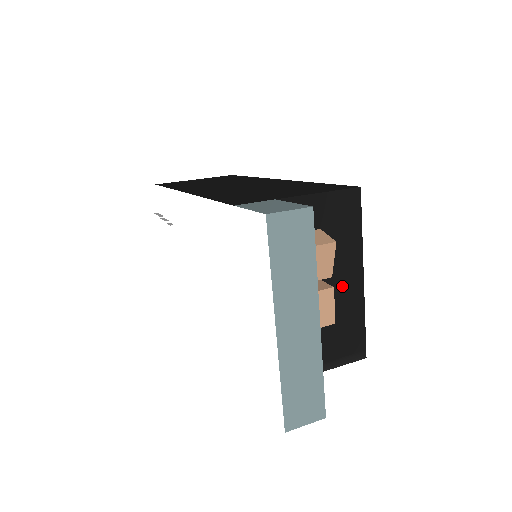
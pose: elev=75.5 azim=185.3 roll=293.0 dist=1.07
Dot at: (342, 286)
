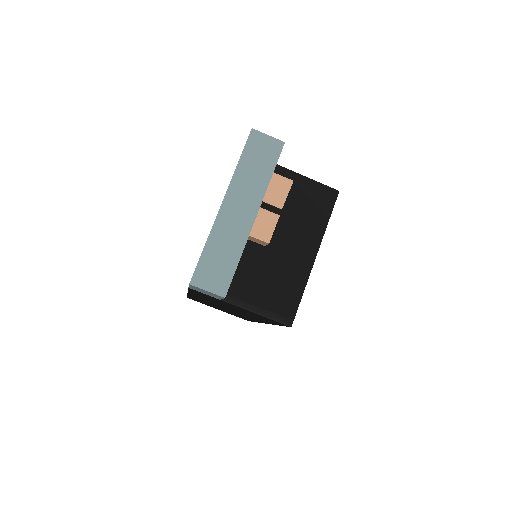
Dot at: (296, 253)
